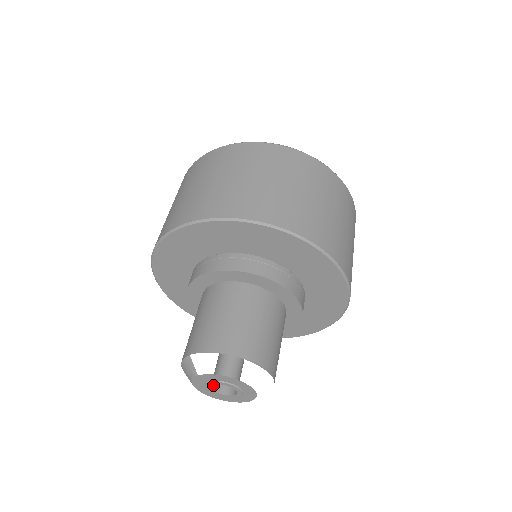
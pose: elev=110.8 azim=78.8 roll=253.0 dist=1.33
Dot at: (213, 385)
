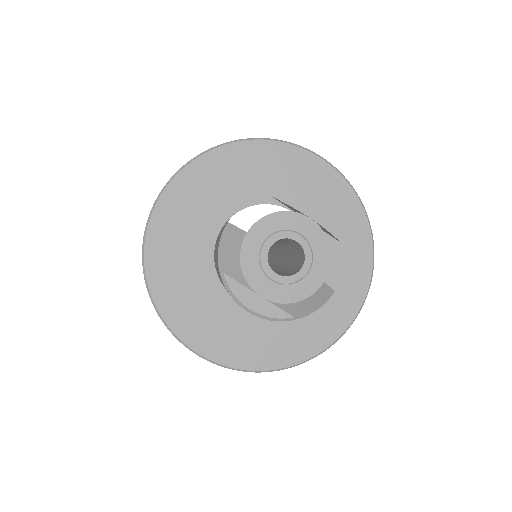
Dot at: (269, 268)
